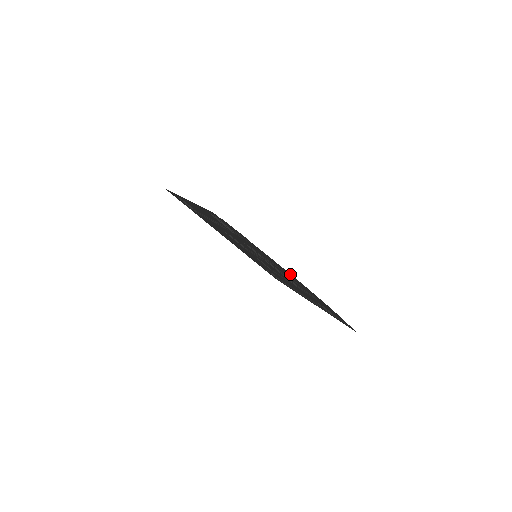
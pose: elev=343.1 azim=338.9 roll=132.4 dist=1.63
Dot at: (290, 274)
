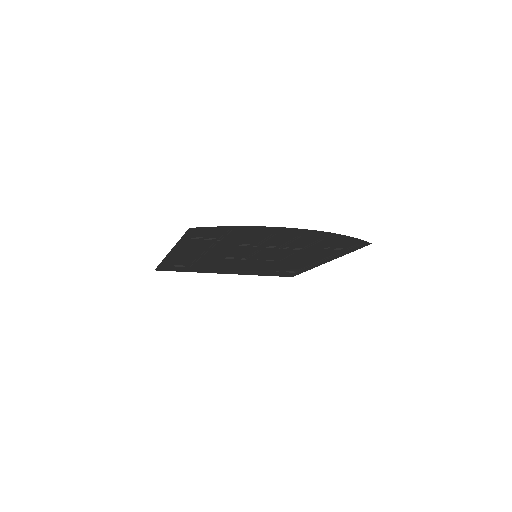
Dot at: (281, 228)
